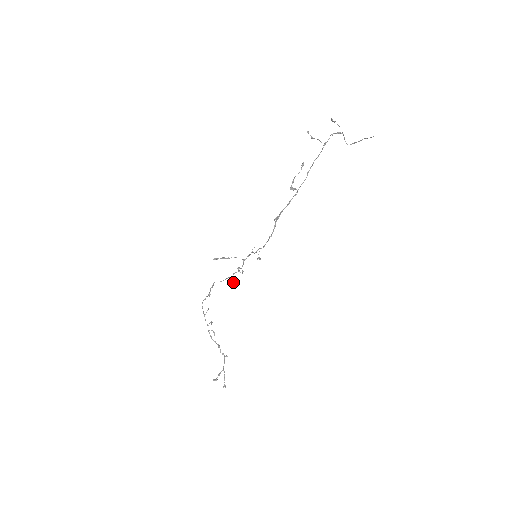
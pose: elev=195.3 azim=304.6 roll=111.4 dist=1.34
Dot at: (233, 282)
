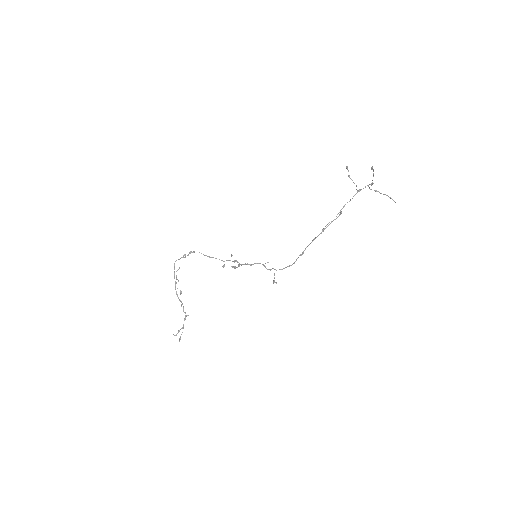
Dot at: occluded
